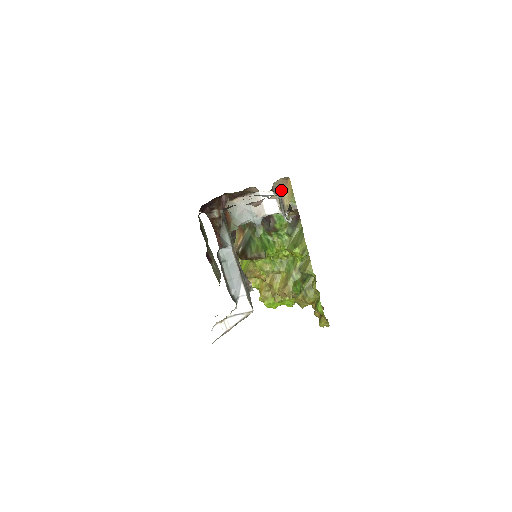
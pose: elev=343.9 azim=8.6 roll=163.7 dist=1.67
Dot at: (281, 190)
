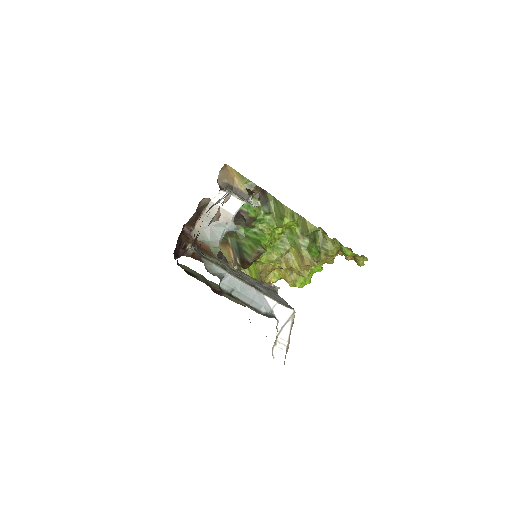
Dot at: (228, 181)
